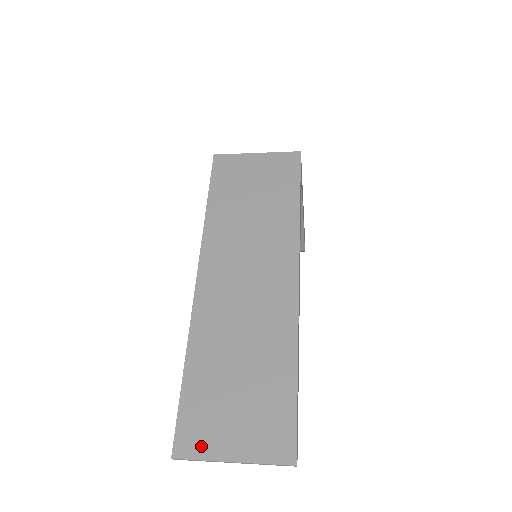
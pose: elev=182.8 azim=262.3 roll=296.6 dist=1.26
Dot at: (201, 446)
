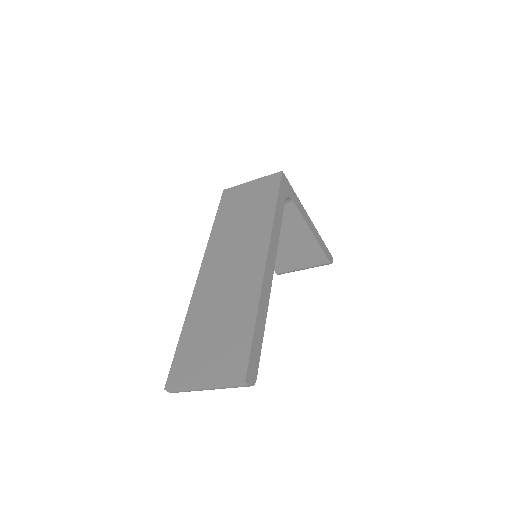
Dot at: (184, 378)
